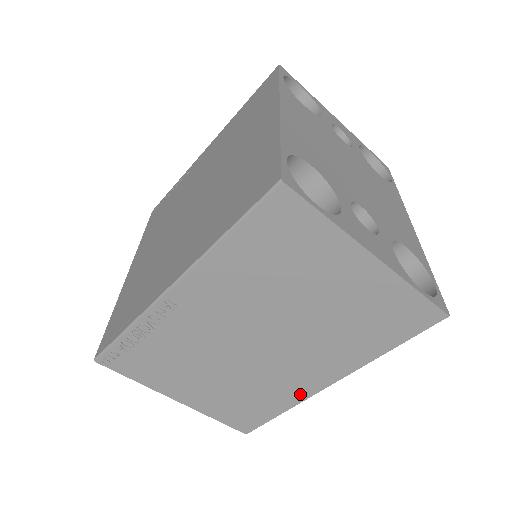
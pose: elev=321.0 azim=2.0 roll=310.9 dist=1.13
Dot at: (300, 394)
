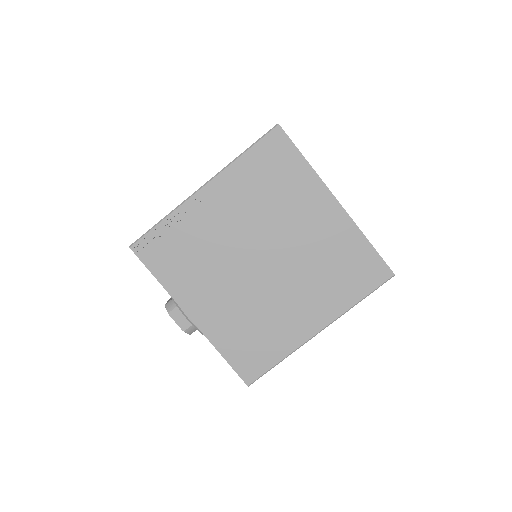
Dot at: occluded
